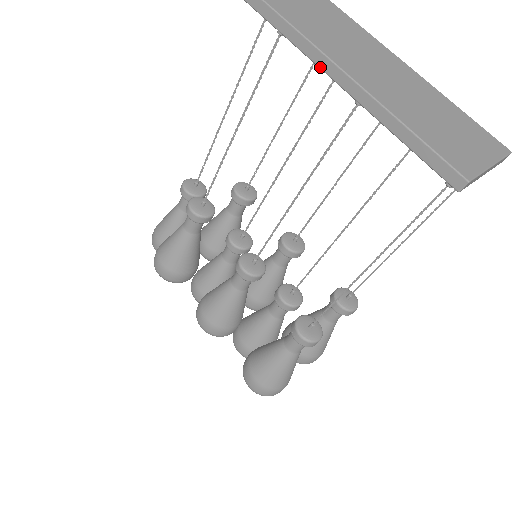
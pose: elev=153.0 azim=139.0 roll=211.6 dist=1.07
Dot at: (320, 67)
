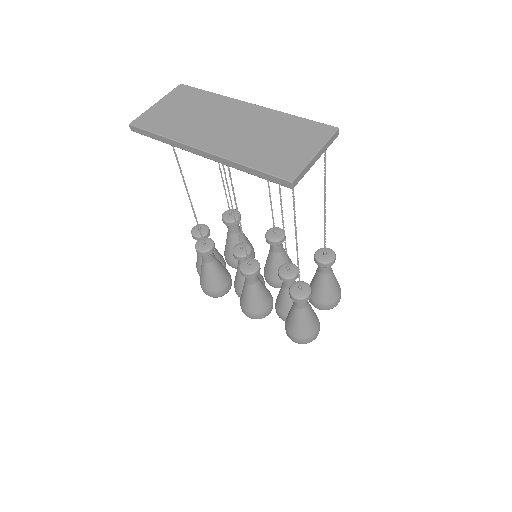
Dot at: (194, 153)
